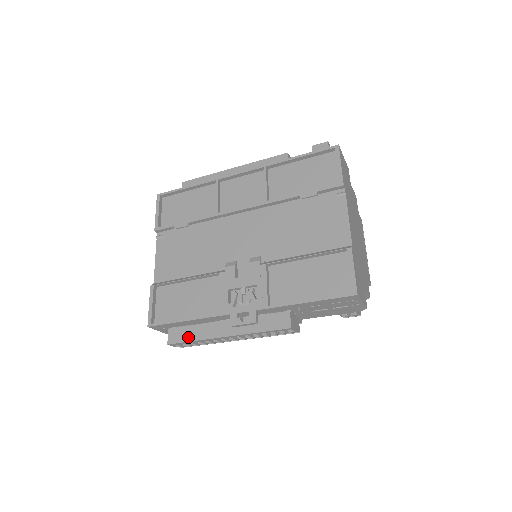
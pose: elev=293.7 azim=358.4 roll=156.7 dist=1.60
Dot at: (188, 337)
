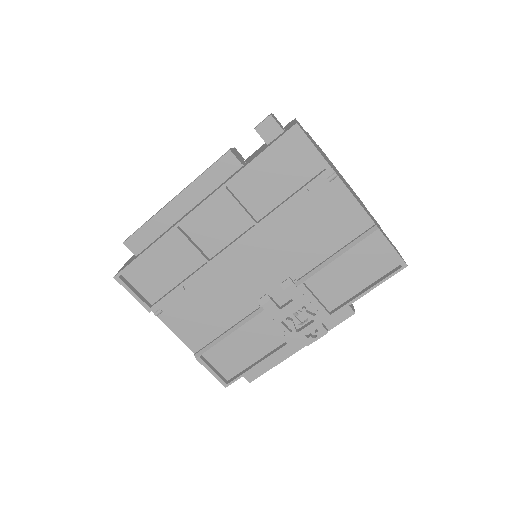
Dot at: (265, 368)
